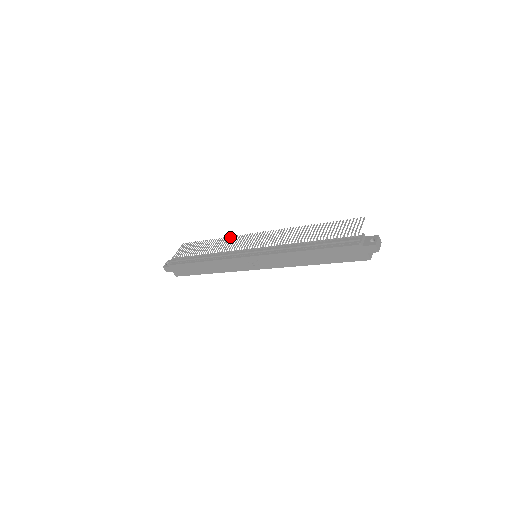
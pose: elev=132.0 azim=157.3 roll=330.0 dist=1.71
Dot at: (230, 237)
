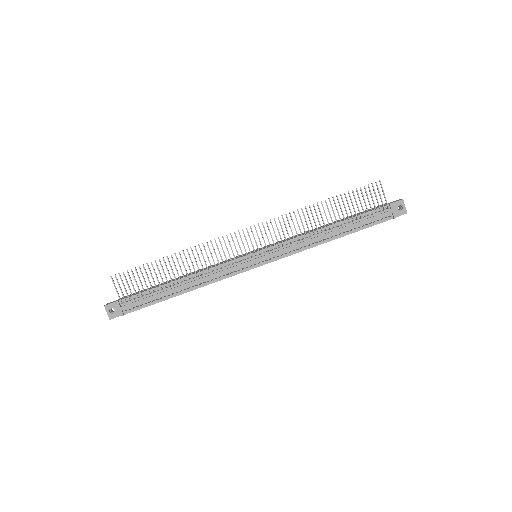
Dot at: (199, 247)
